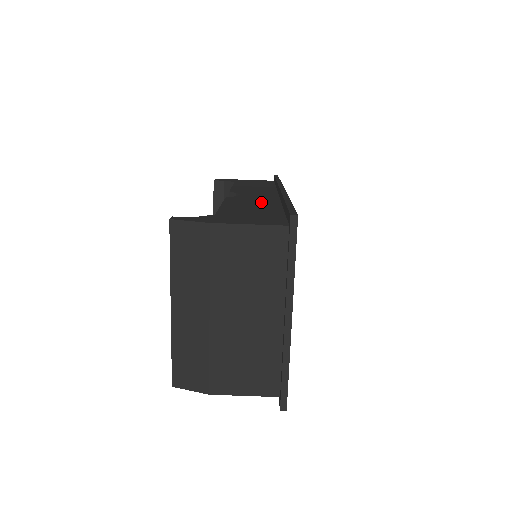
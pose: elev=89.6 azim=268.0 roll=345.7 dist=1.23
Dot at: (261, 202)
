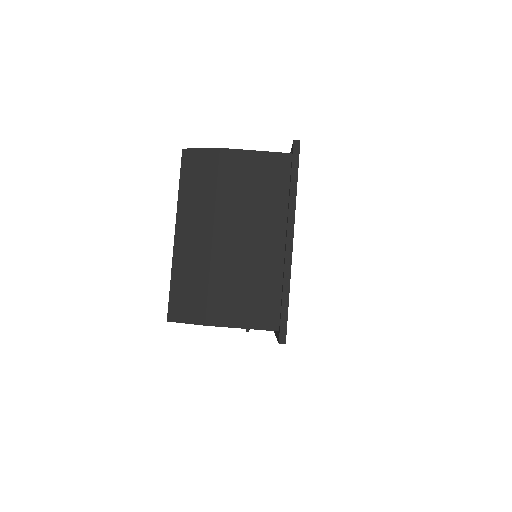
Dot at: occluded
